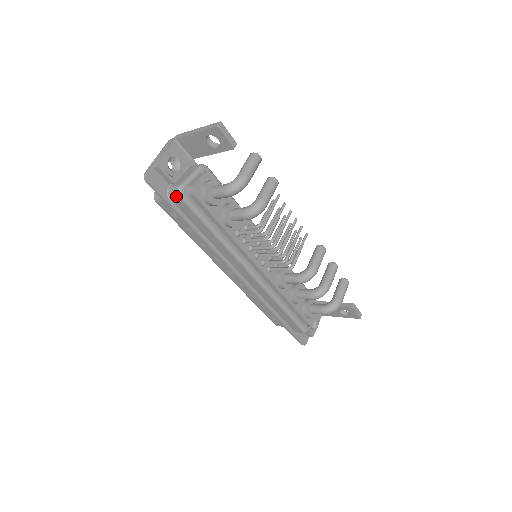
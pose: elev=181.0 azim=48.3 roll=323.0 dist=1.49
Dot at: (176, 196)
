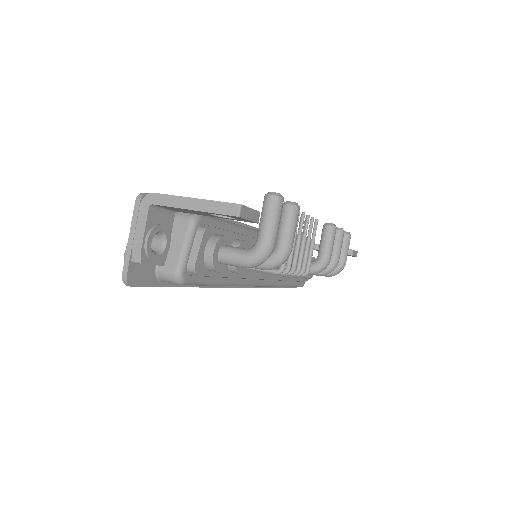
Dot at: (173, 283)
